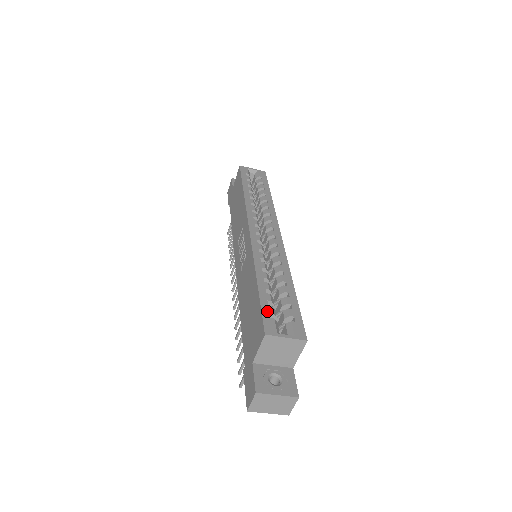
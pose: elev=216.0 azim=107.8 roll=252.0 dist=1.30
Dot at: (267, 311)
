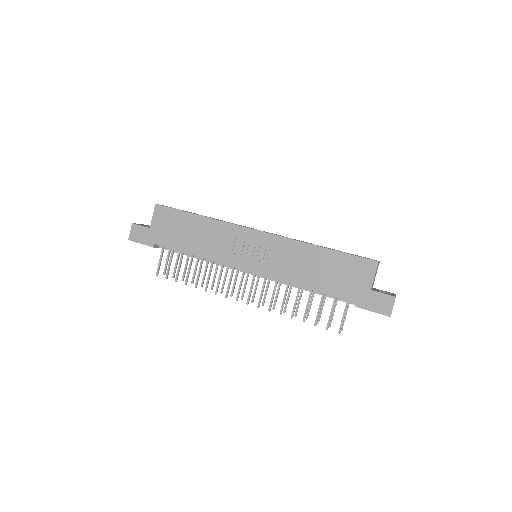
Dot at: occluded
